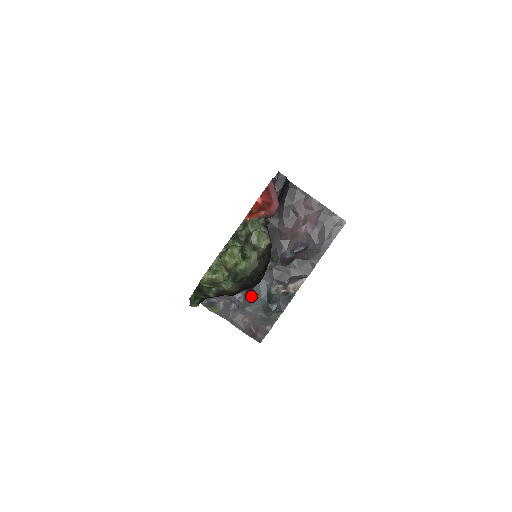
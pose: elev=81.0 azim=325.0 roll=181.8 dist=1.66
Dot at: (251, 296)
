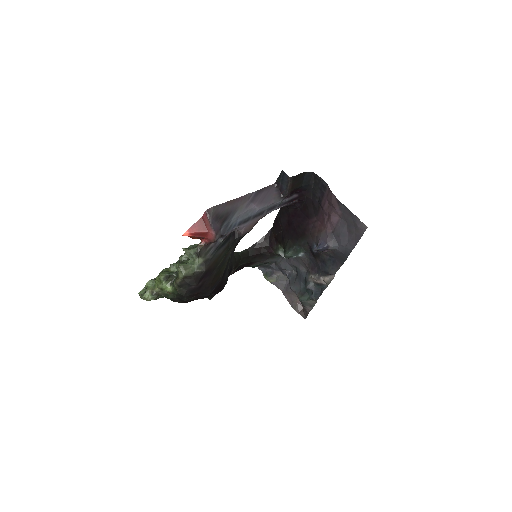
Dot at: (297, 276)
